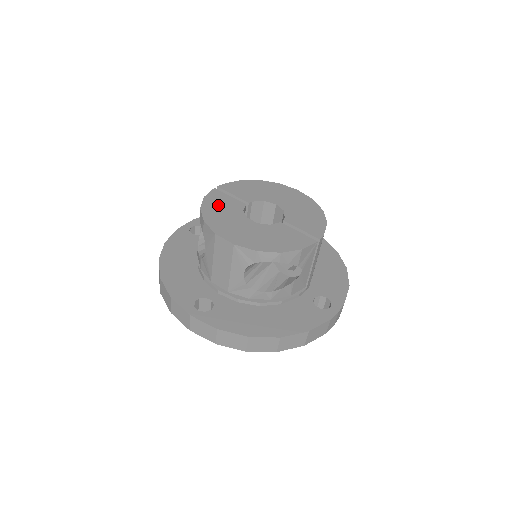
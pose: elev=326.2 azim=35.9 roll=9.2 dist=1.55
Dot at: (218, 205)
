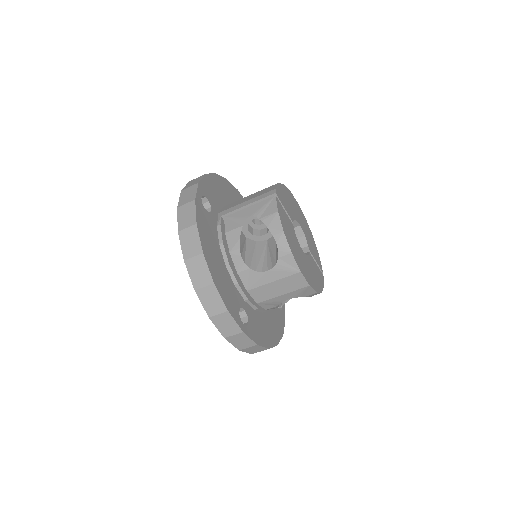
Dot at: (287, 226)
